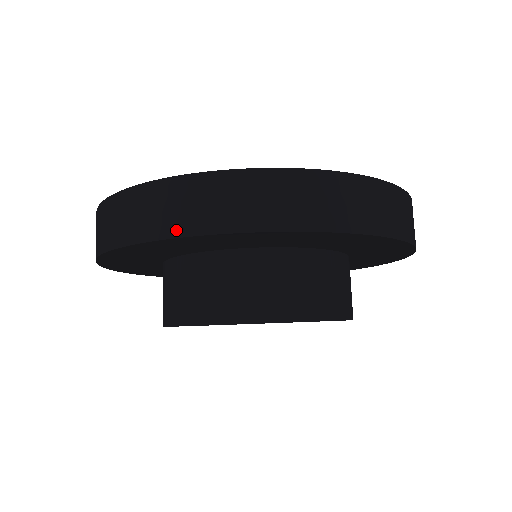
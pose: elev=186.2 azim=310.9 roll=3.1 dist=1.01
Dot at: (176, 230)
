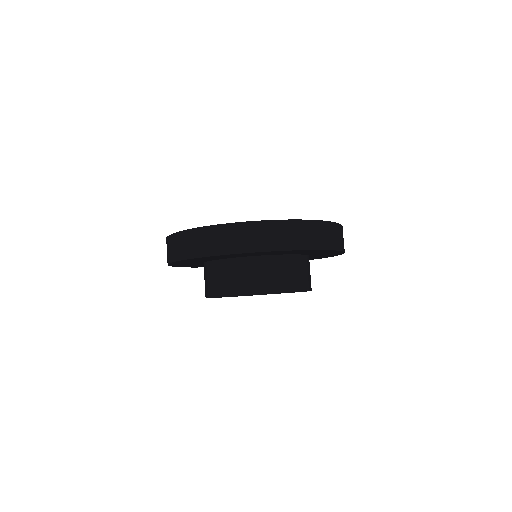
Dot at: (170, 260)
